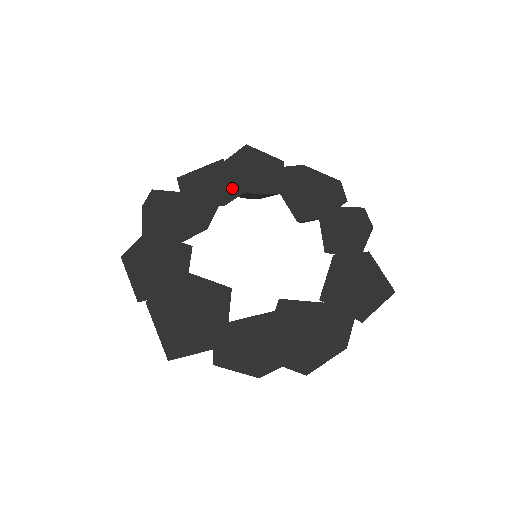
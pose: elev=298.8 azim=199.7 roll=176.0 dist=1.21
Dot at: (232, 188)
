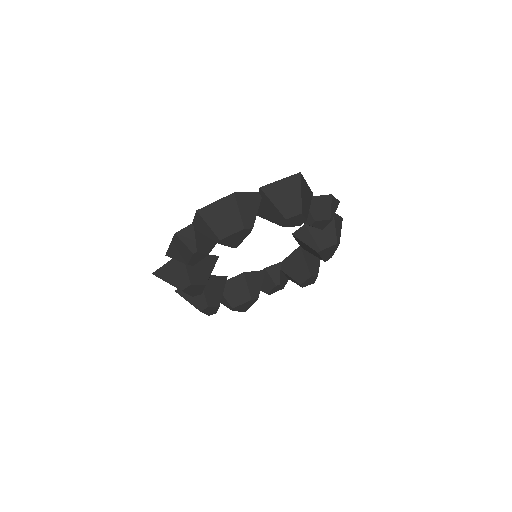
Dot at: occluded
